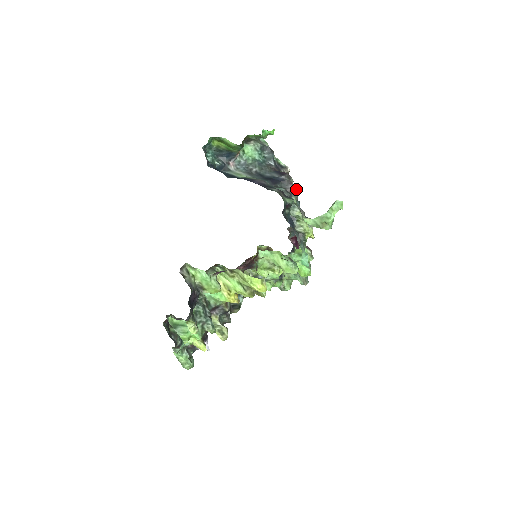
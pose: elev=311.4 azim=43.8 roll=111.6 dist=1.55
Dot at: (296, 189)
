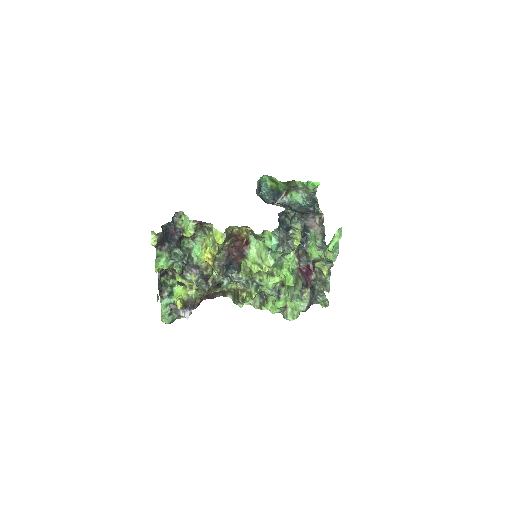
Dot at: (319, 226)
